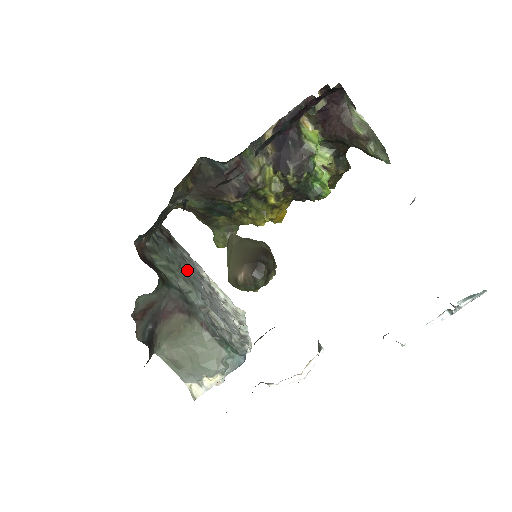
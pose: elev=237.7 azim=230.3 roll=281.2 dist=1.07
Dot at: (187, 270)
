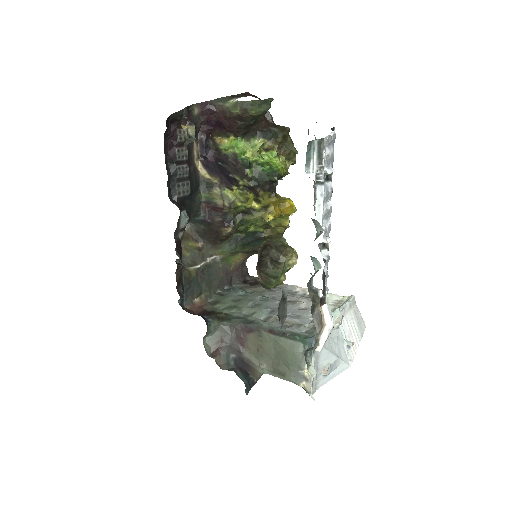
Dot at: (259, 298)
